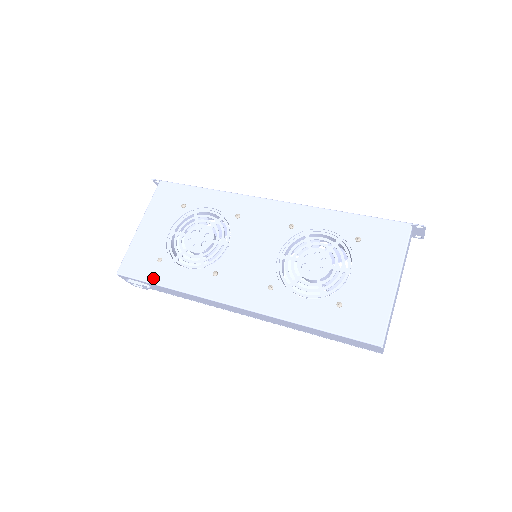
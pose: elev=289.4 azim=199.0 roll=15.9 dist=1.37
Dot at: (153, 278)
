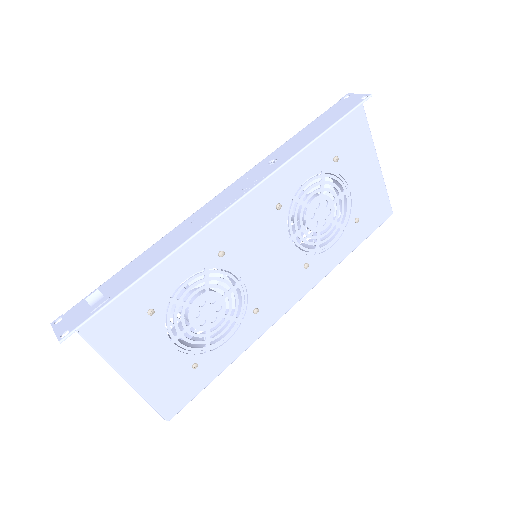
Dot at: (208, 379)
